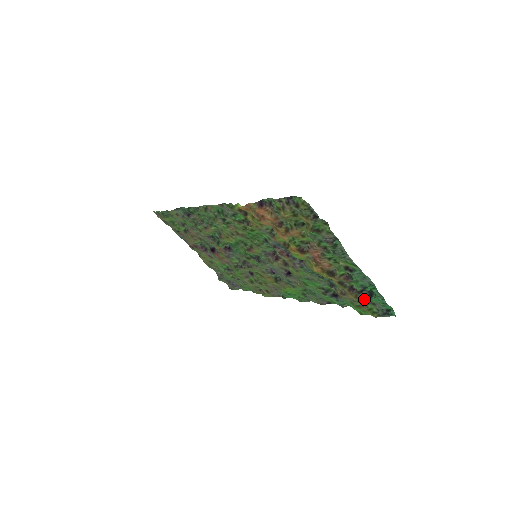
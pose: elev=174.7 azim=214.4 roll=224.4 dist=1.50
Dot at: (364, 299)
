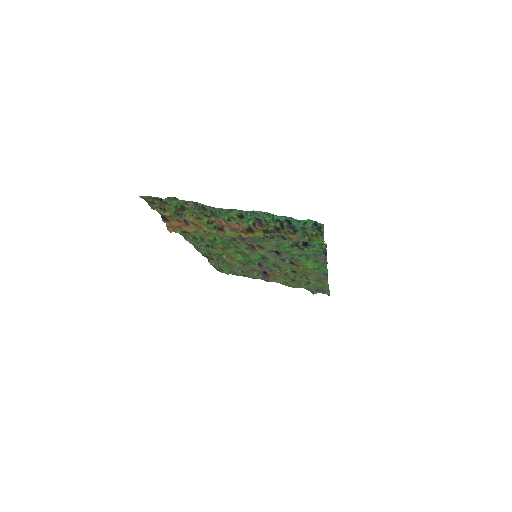
Dot at: (296, 230)
